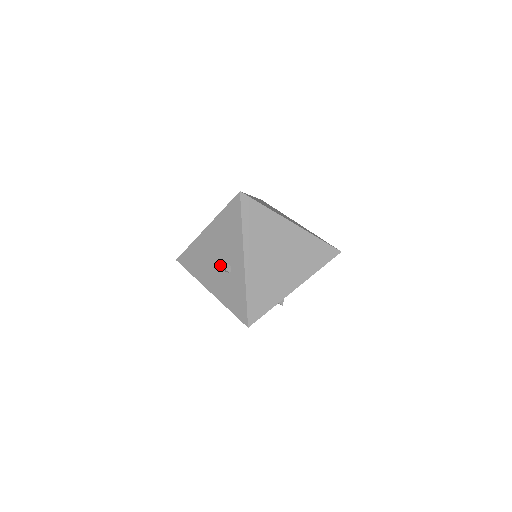
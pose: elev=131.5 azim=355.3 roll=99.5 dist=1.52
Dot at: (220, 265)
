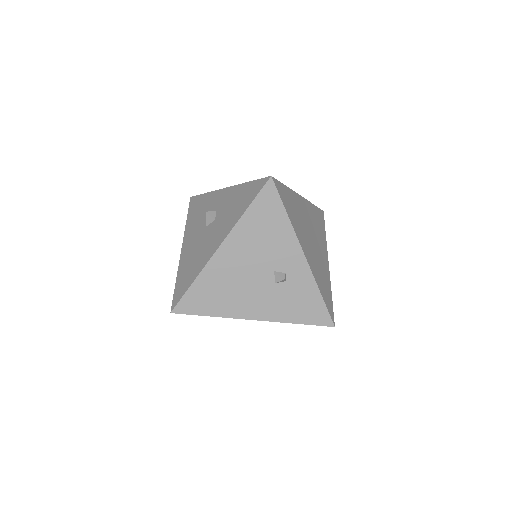
Dot at: (264, 280)
